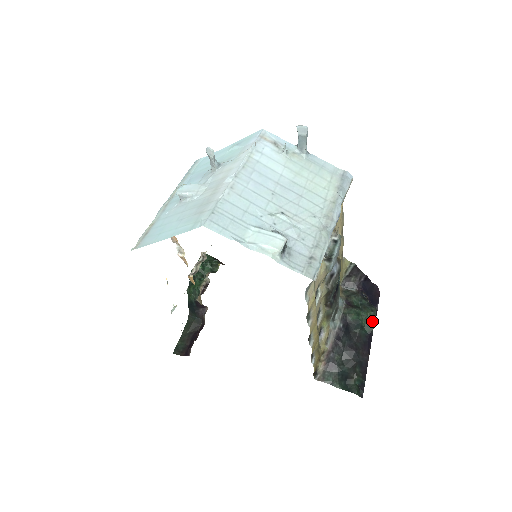
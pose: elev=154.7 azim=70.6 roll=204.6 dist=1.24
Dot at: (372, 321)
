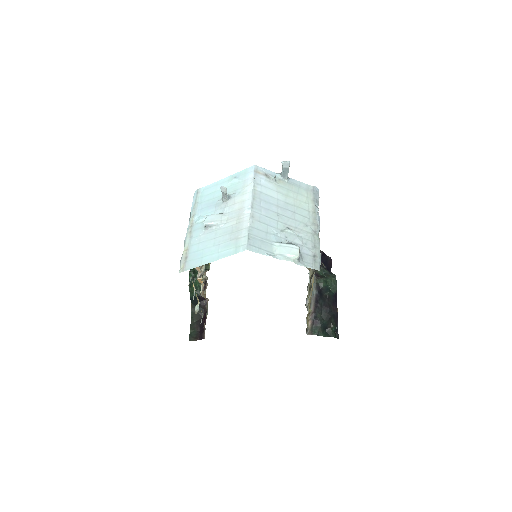
Dot at: (335, 284)
